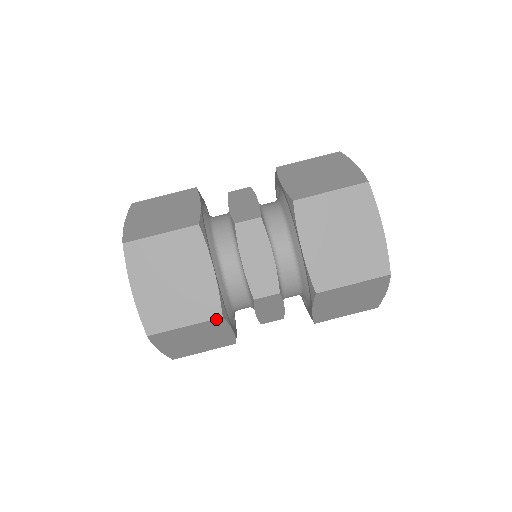
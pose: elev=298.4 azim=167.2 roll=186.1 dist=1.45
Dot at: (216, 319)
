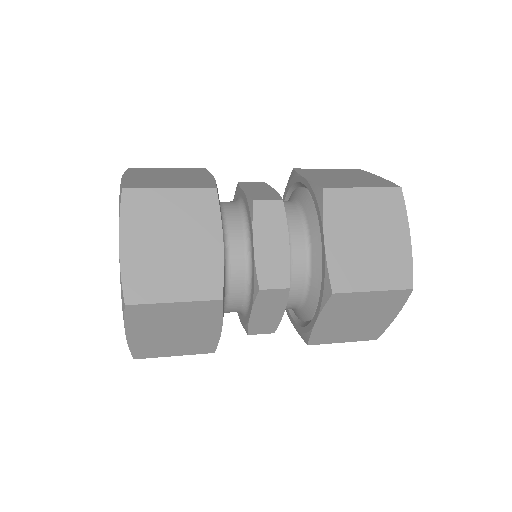
Dot at: (207, 352)
